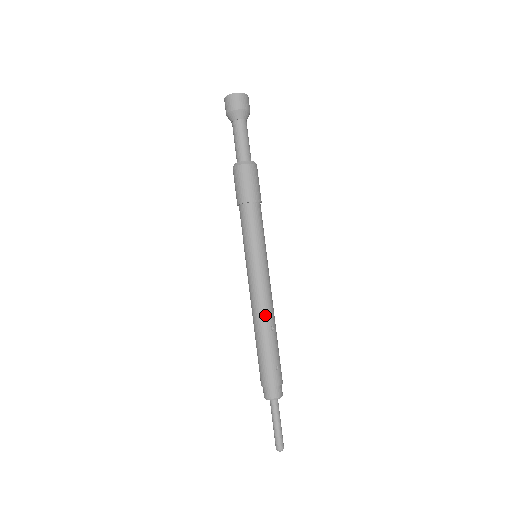
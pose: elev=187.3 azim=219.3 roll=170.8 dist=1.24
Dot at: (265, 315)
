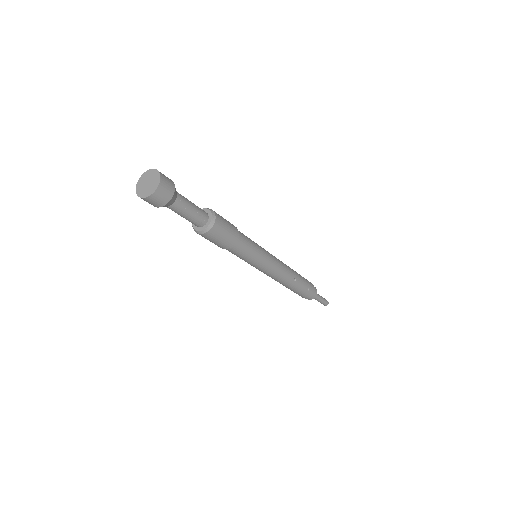
Dot at: (286, 280)
